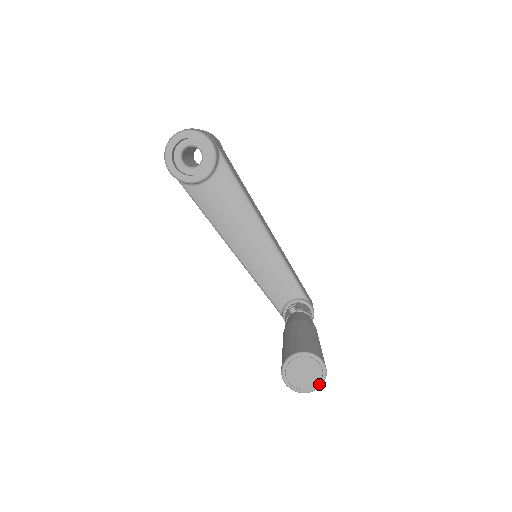
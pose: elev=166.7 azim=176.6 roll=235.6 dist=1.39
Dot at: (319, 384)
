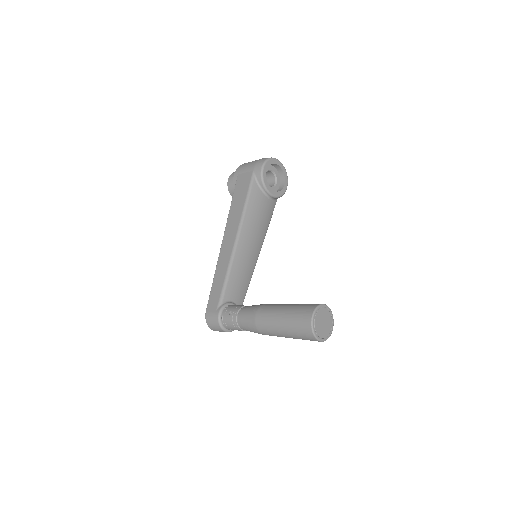
Dot at: (323, 339)
